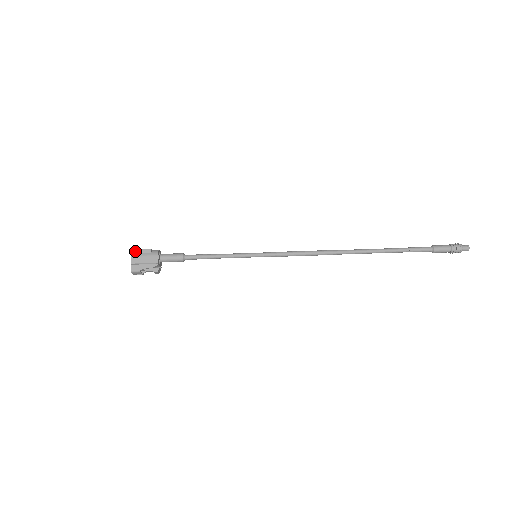
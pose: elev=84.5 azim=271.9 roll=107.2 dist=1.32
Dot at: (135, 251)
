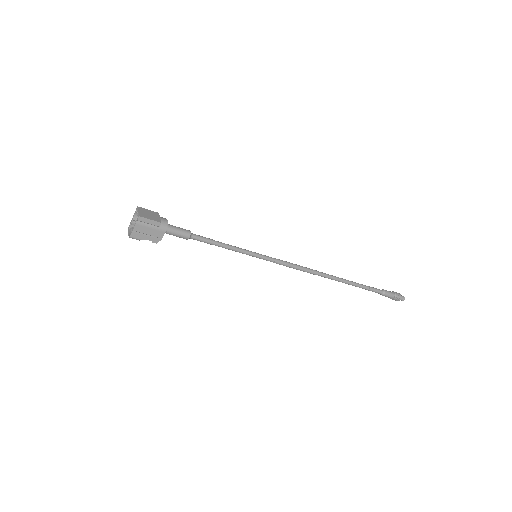
Dot at: (142, 219)
